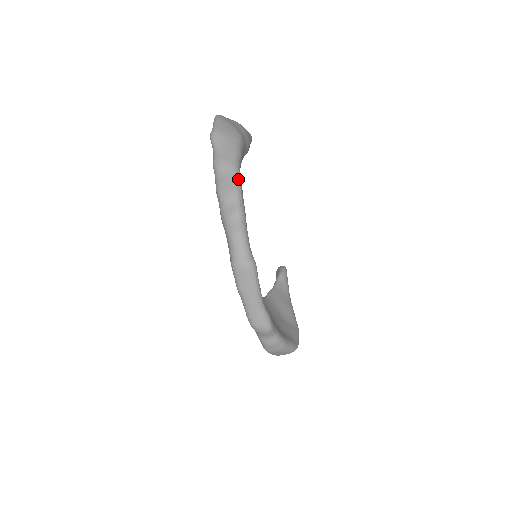
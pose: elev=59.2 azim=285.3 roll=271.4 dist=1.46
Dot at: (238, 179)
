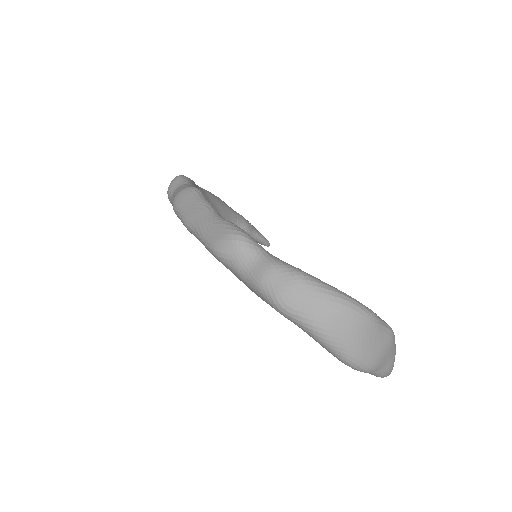
Dot at: occluded
